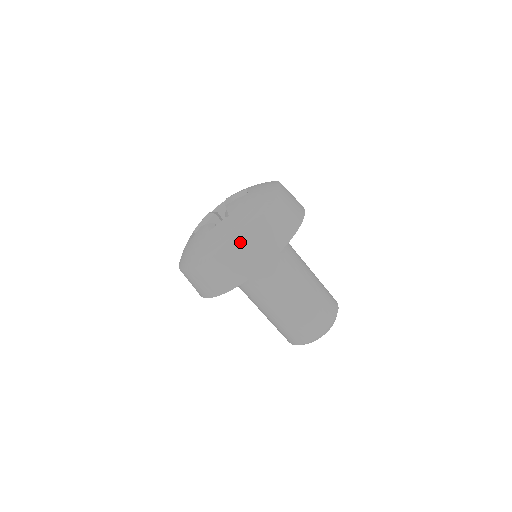
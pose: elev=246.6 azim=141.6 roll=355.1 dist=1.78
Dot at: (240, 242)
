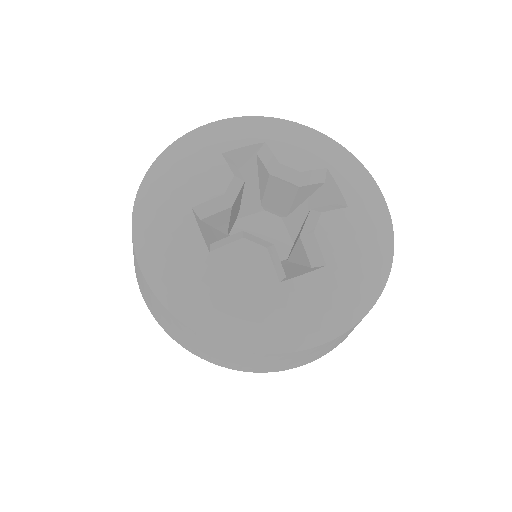
Dot at: (339, 338)
